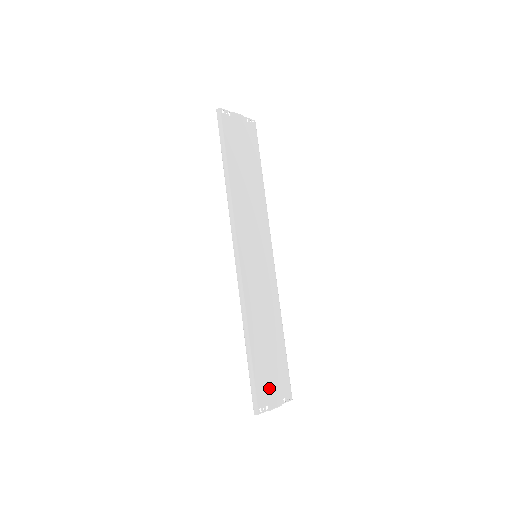
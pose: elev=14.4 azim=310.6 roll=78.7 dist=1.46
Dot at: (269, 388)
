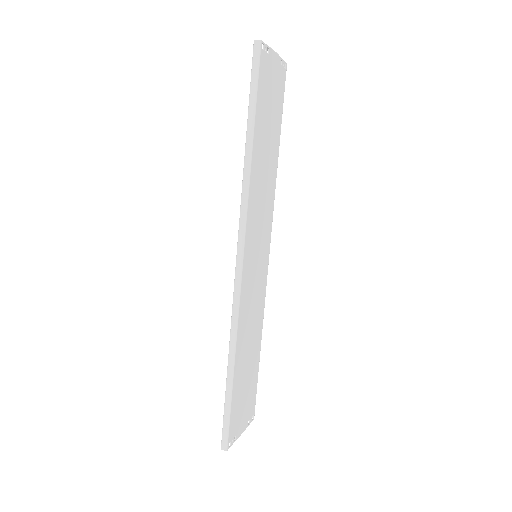
Dot at: (240, 415)
